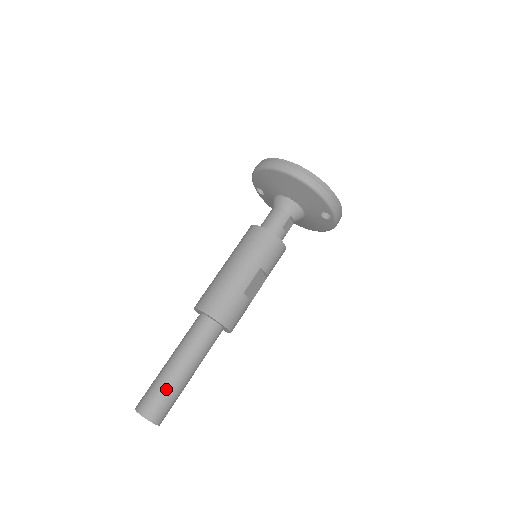
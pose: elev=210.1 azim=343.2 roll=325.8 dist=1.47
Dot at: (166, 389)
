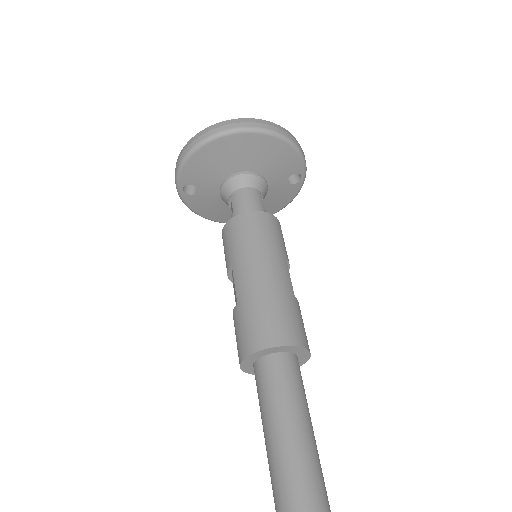
Dot at: (317, 494)
